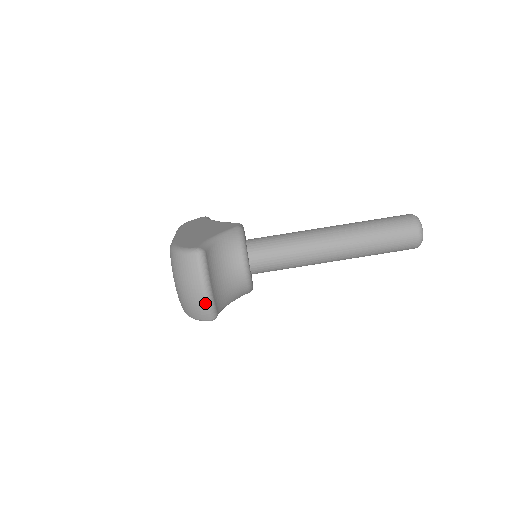
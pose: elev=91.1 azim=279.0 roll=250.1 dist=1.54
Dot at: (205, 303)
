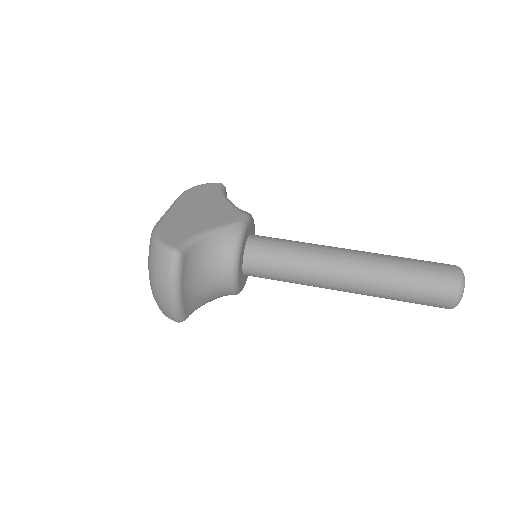
Dot at: (171, 308)
